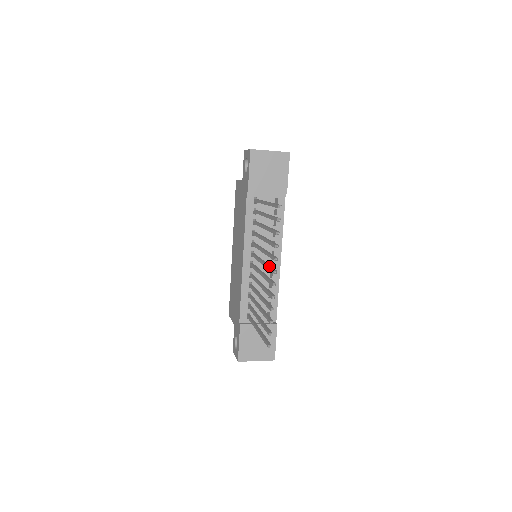
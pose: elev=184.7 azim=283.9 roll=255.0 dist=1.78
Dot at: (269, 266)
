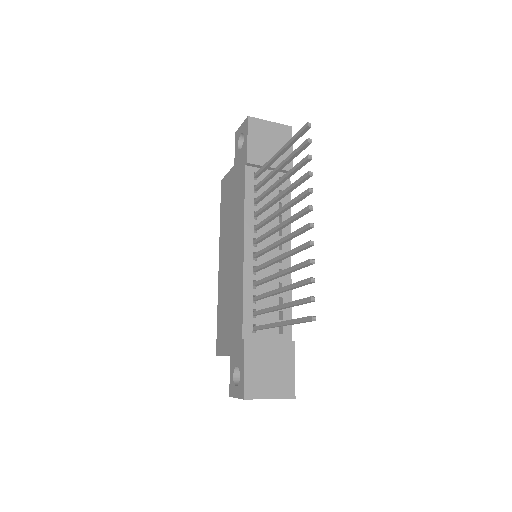
Dot at: (297, 213)
